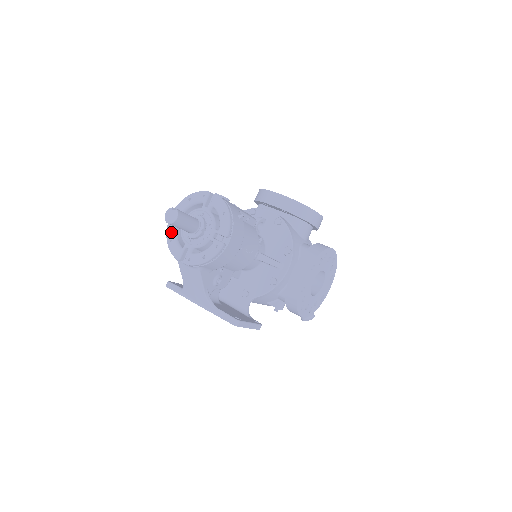
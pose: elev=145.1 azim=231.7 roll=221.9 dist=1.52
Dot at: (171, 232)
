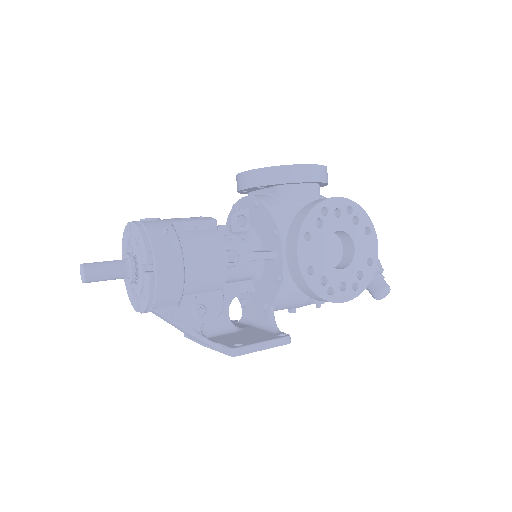
Dot at: (126, 284)
